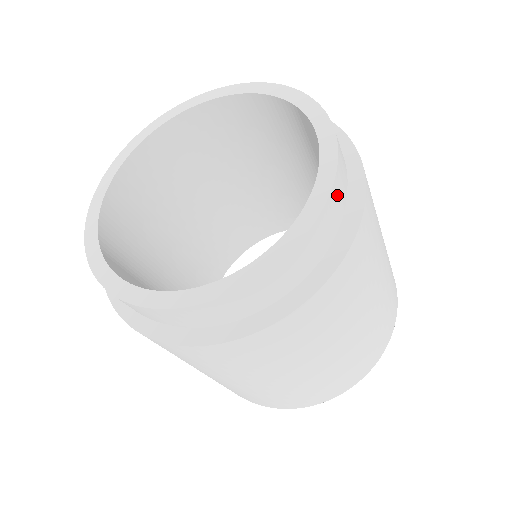
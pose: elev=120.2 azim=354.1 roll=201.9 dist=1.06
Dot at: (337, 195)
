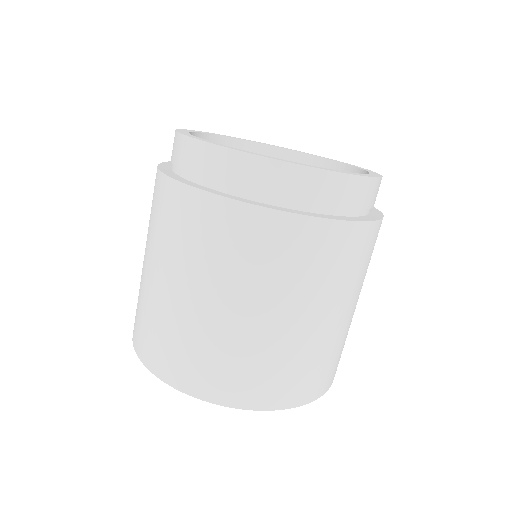
Dot at: occluded
